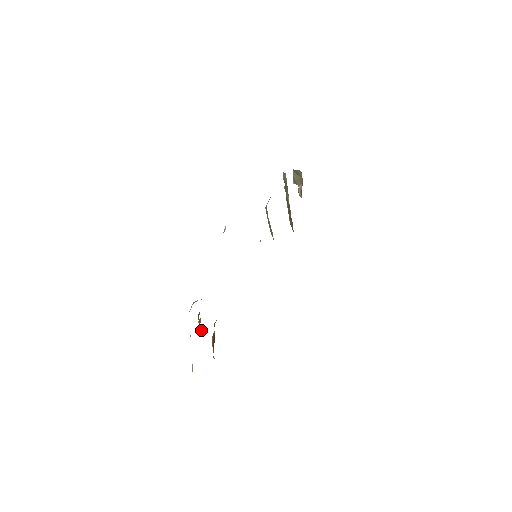
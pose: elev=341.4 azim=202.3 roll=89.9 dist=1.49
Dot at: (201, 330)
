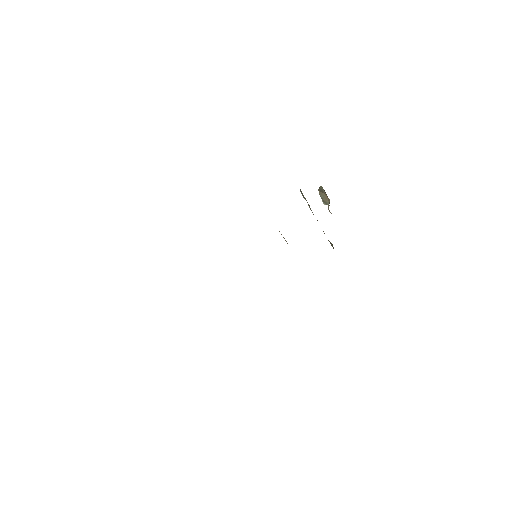
Dot at: occluded
